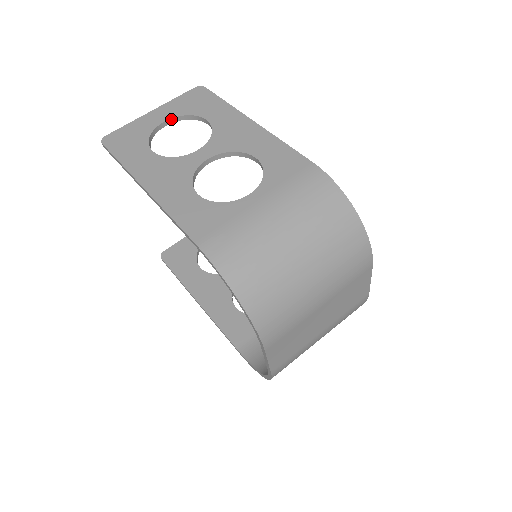
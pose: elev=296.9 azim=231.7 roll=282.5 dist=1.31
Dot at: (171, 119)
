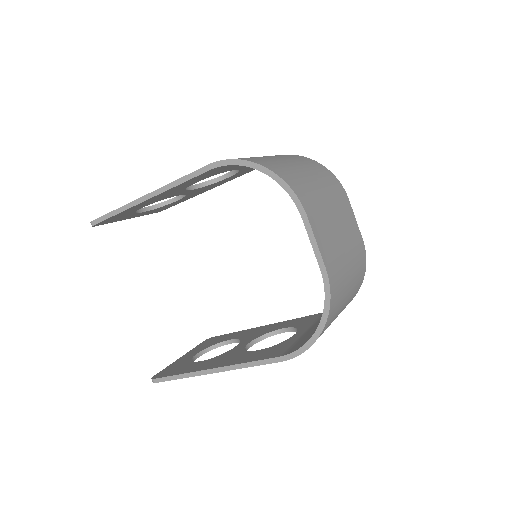
Dot at: (146, 208)
